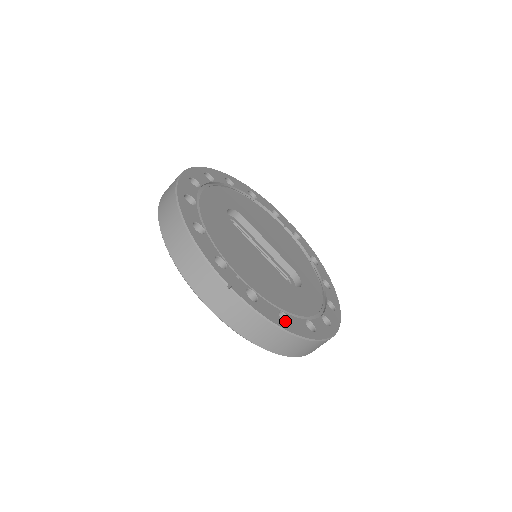
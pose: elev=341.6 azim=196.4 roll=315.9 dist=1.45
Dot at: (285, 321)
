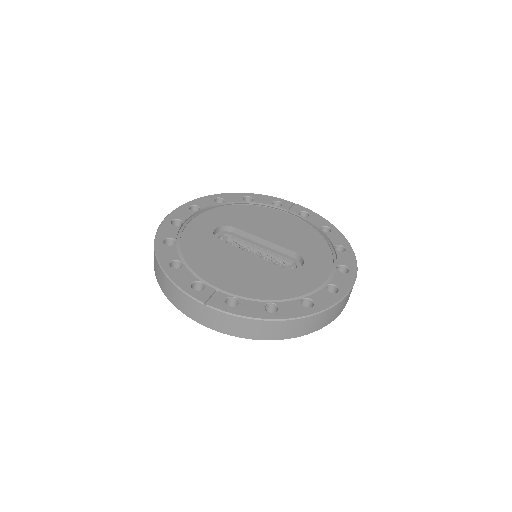
Dot at: (276, 309)
